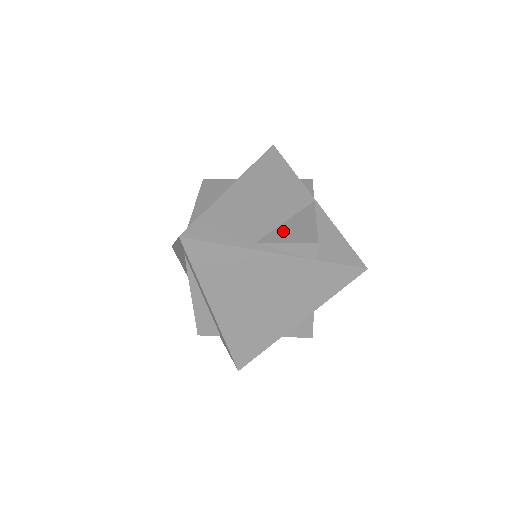
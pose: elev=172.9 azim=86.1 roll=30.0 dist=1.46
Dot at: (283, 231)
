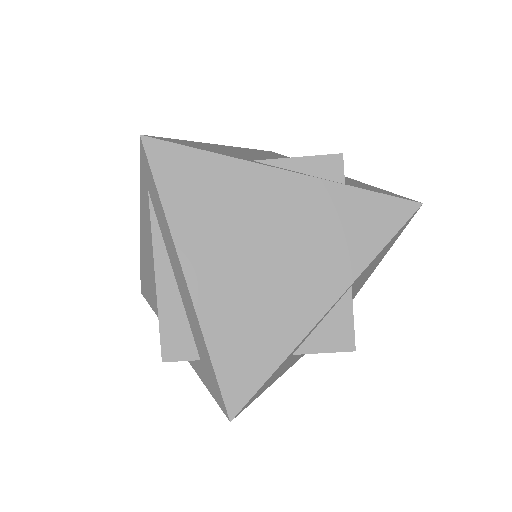
Dot at: occluded
